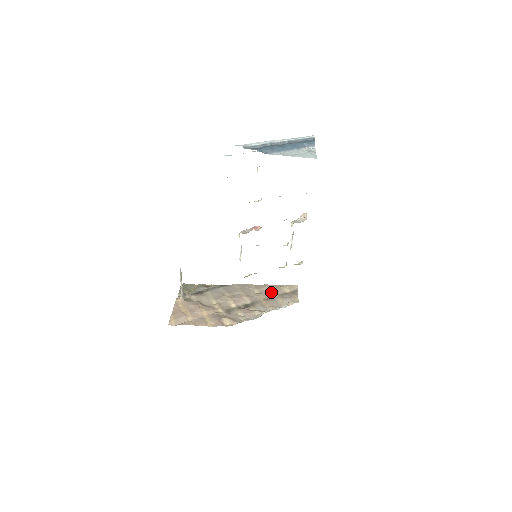
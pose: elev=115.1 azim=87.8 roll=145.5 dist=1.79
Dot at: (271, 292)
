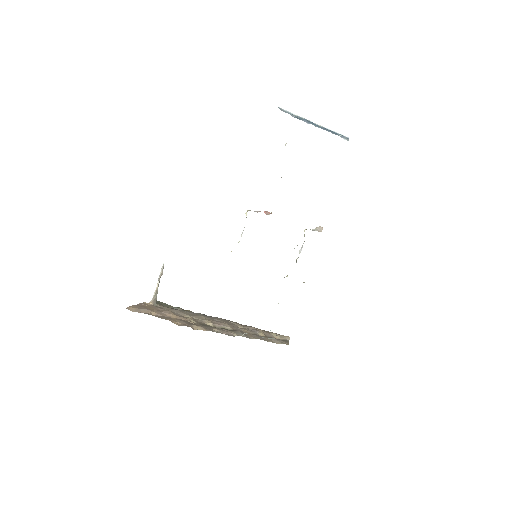
Dot at: (258, 331)
